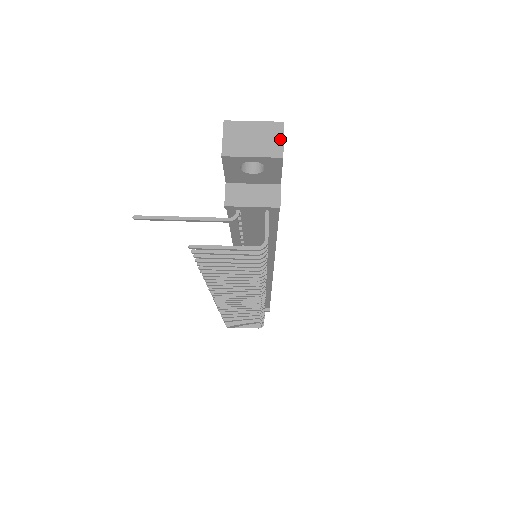
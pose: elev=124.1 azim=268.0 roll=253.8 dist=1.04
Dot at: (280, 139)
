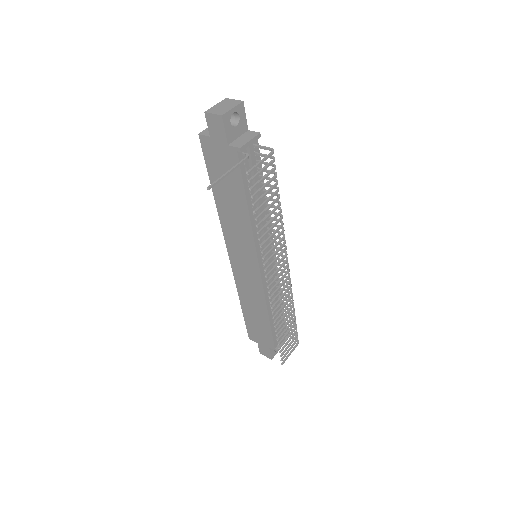
Dot at: (233, 100)
